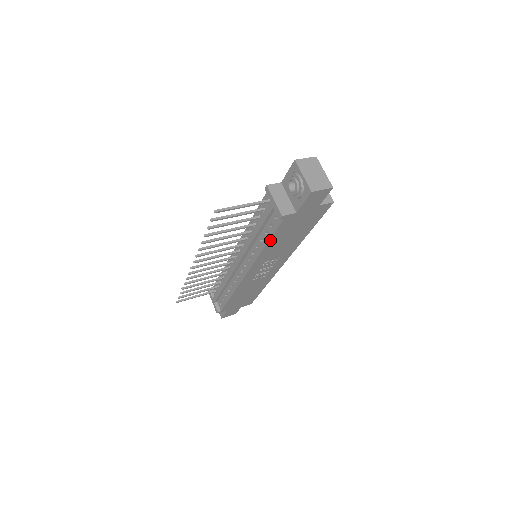
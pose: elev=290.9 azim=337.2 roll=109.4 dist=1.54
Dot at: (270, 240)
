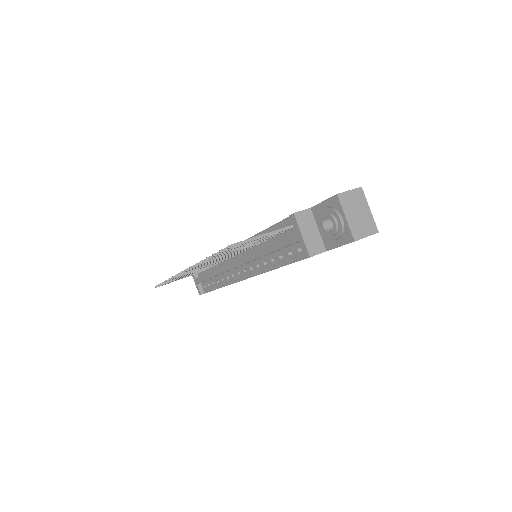
Dot at: (285, 265)
